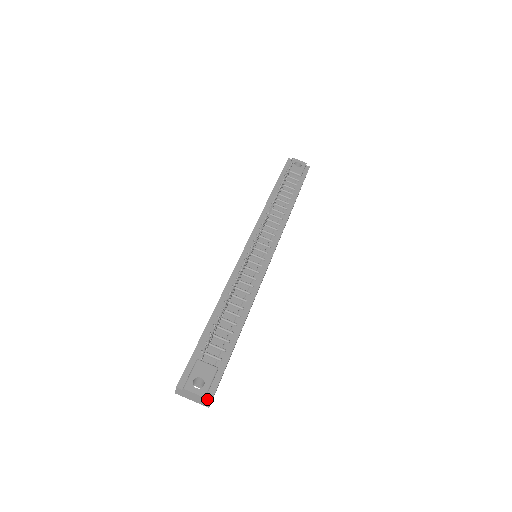
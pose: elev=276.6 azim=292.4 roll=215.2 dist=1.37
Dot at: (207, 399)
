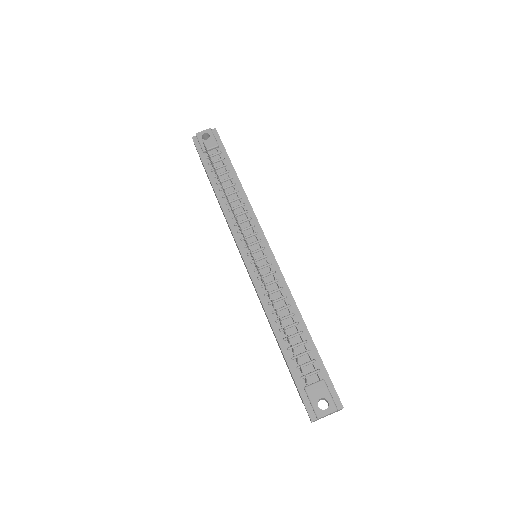
Dot at: (339, 409)
